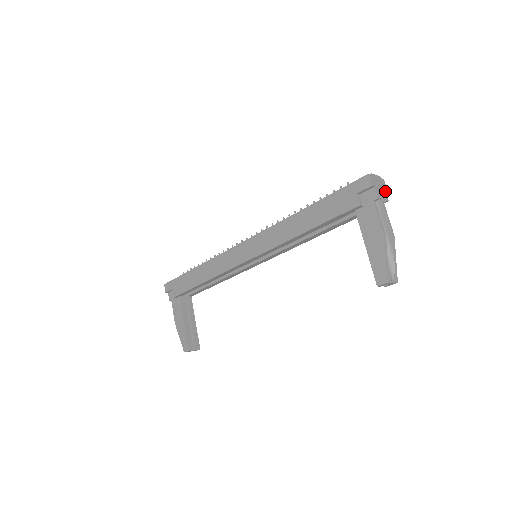
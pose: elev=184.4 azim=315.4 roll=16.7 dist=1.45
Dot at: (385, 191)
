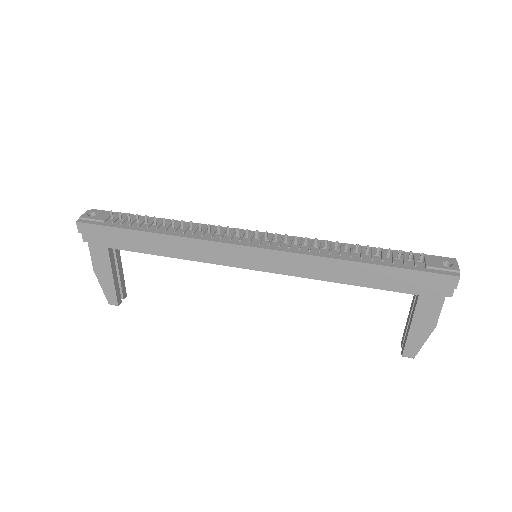
Dot at: occluded
